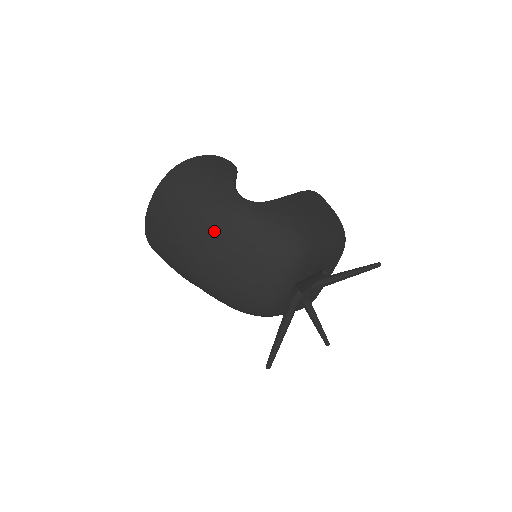
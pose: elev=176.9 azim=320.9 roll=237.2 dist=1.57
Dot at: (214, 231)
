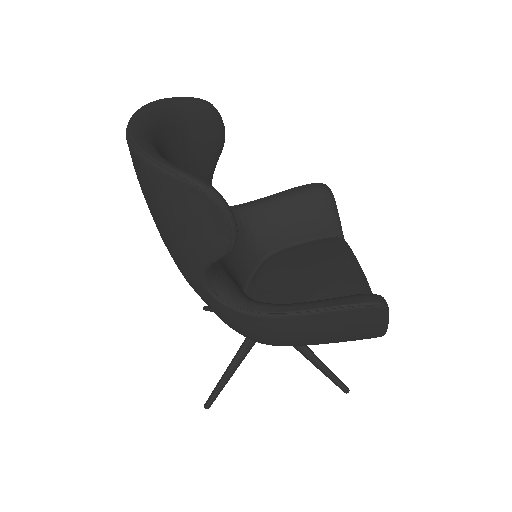
Dot at: occluded
